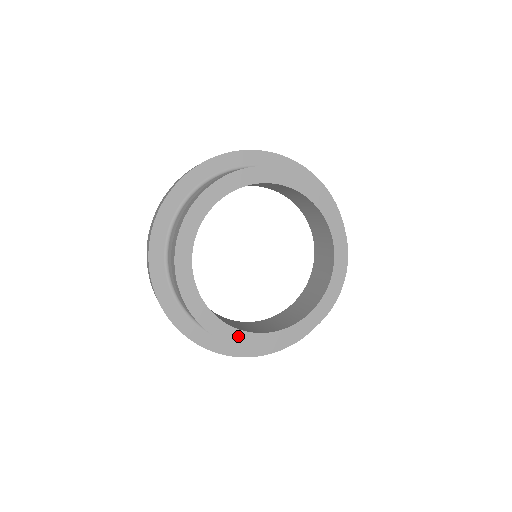
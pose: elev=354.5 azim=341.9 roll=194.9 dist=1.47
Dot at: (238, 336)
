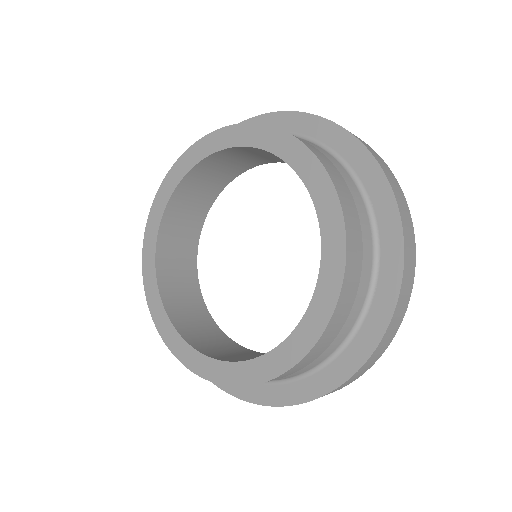
Dot at: (185, 350)
